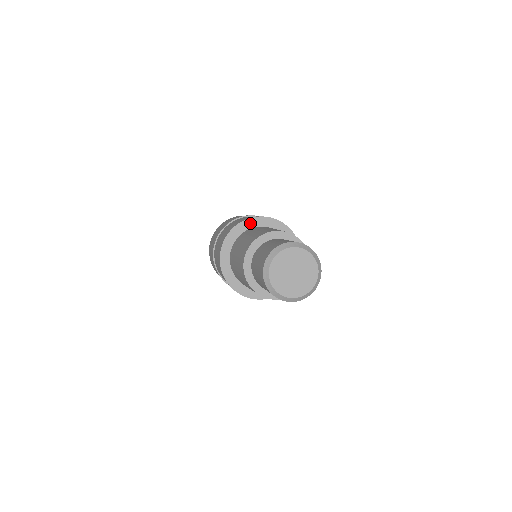
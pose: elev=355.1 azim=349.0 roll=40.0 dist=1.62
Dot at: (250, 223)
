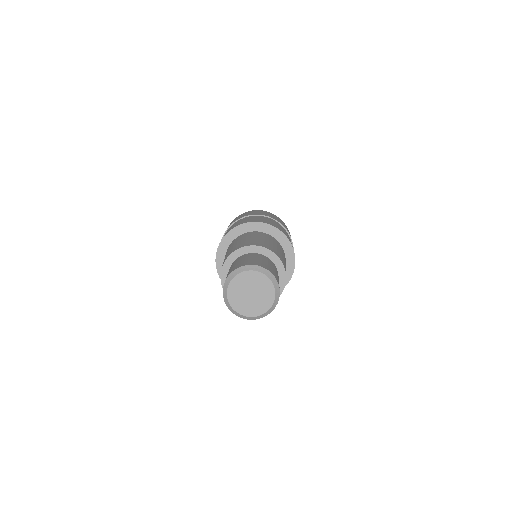
Dot at: (237, 231)
